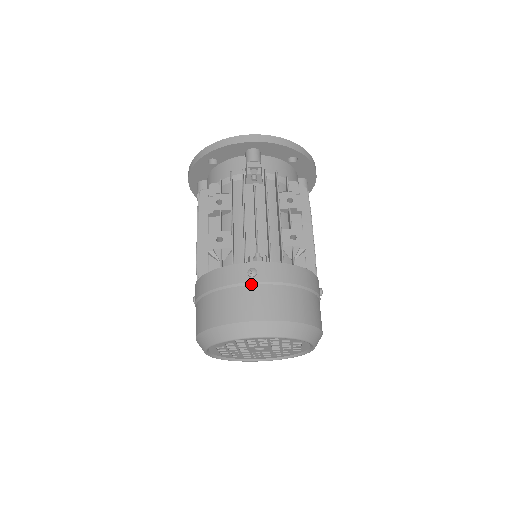
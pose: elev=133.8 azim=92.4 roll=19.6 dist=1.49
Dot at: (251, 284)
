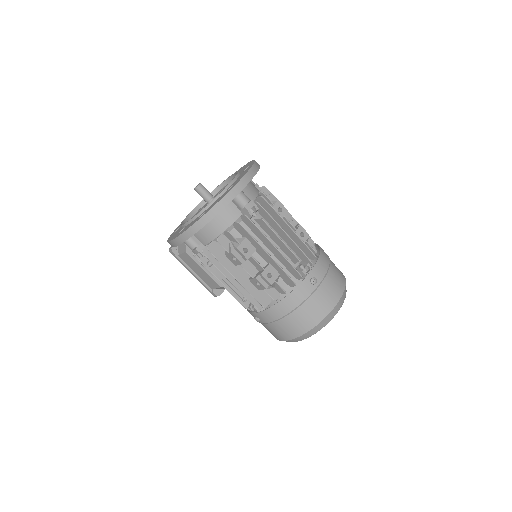
Dot at: (317, 288)
